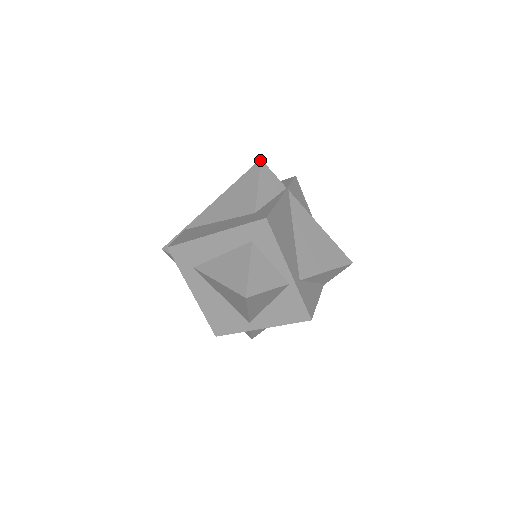
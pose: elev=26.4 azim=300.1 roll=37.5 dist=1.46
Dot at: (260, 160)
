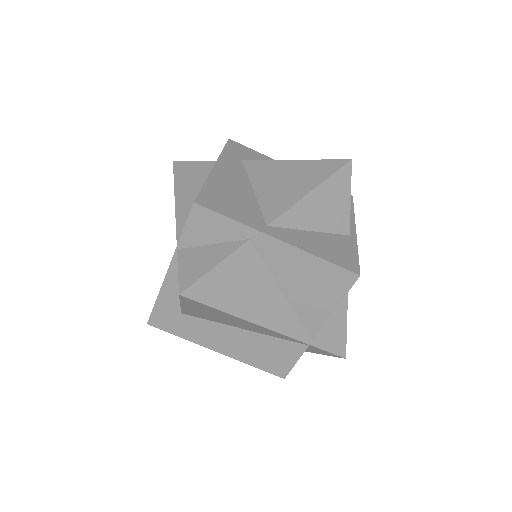
Dot at: occluded
